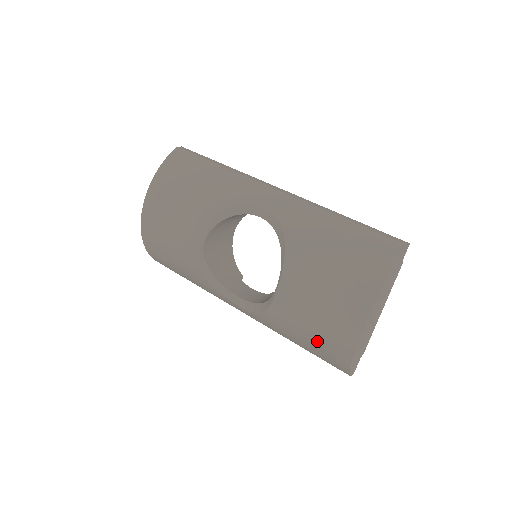
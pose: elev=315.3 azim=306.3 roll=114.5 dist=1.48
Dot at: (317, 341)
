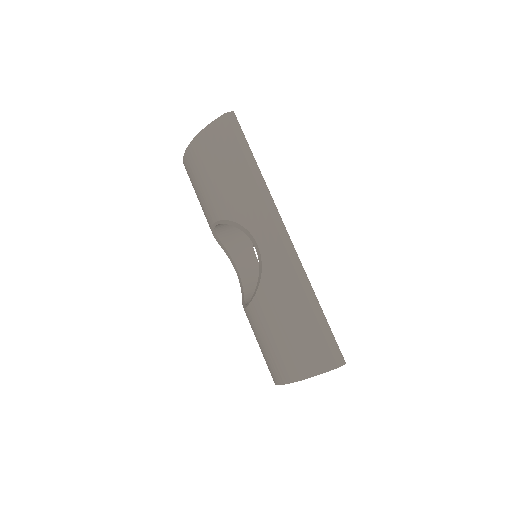
Dot at: occluded
